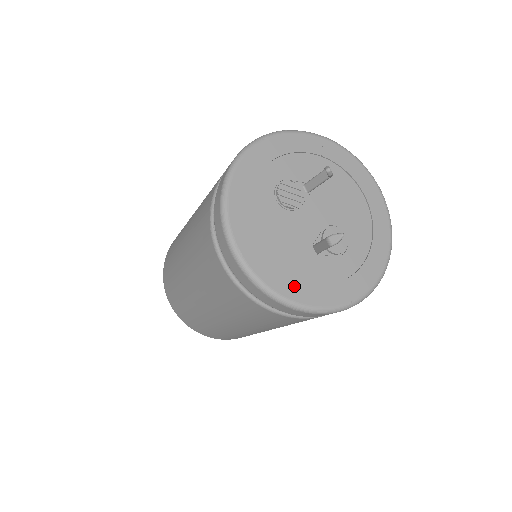
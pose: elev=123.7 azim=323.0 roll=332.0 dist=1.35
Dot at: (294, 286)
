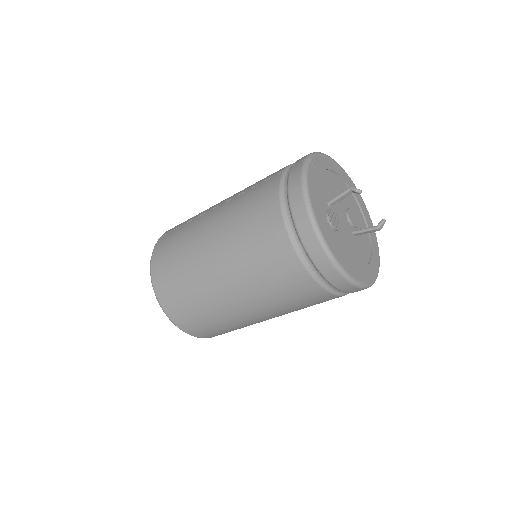
Dot at: (373, 266)
